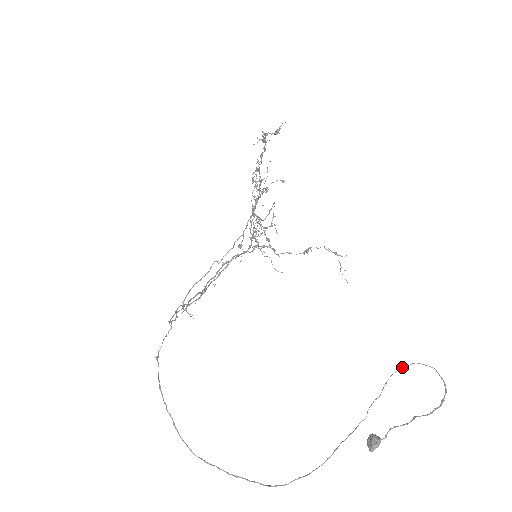
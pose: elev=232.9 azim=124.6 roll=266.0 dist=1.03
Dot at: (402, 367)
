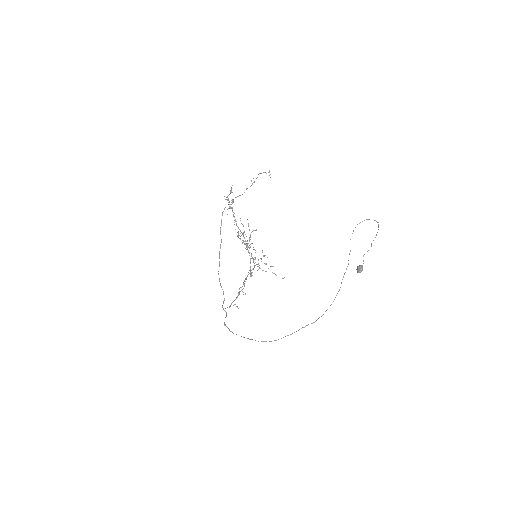
Dot at: occluded
